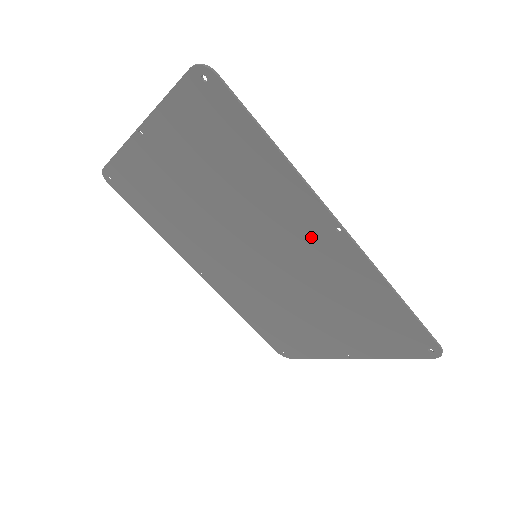
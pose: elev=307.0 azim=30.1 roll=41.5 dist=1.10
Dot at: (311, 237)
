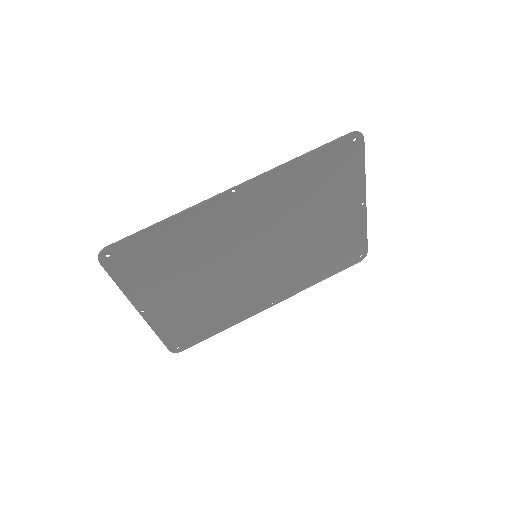
Dot at: (239, 212)
